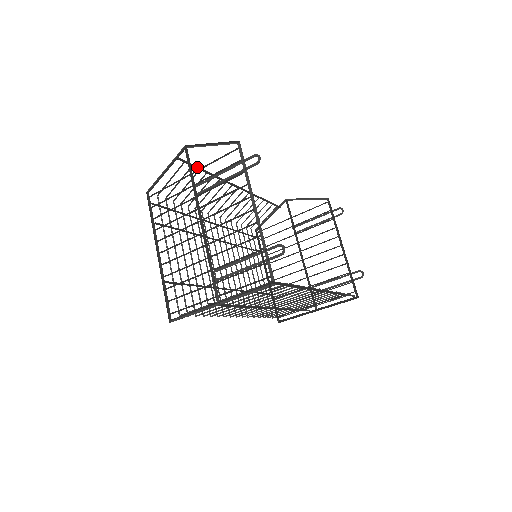
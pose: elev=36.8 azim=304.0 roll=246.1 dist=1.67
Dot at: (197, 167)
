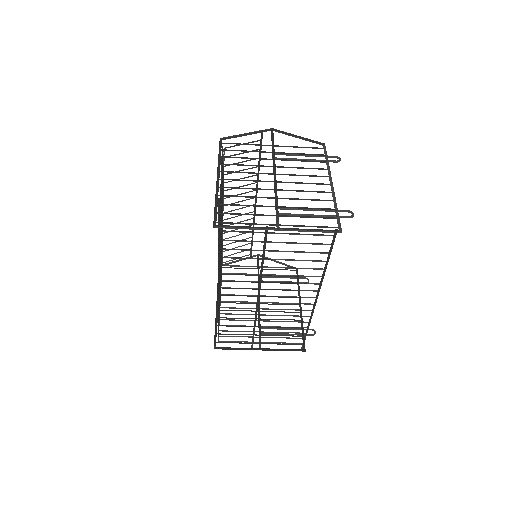
Dot at: occluded
